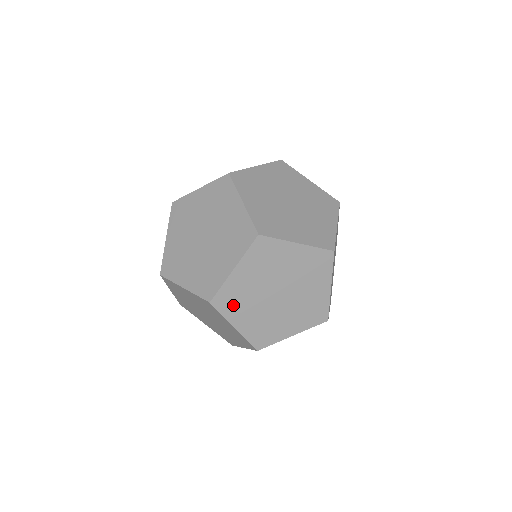
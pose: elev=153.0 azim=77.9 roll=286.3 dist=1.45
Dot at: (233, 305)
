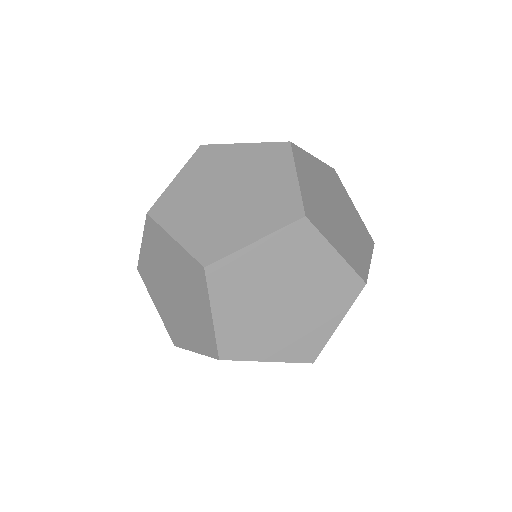
Dot at: (320, 221)
